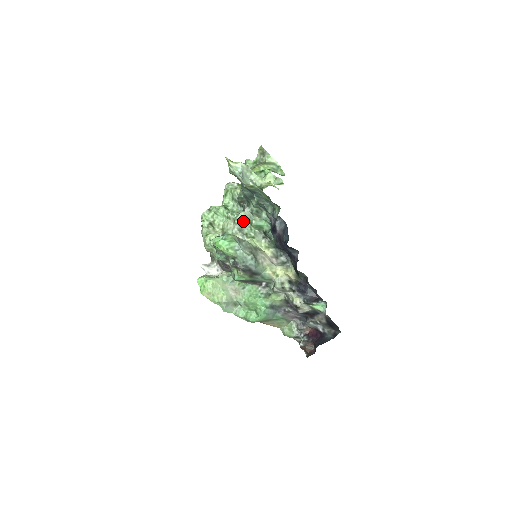
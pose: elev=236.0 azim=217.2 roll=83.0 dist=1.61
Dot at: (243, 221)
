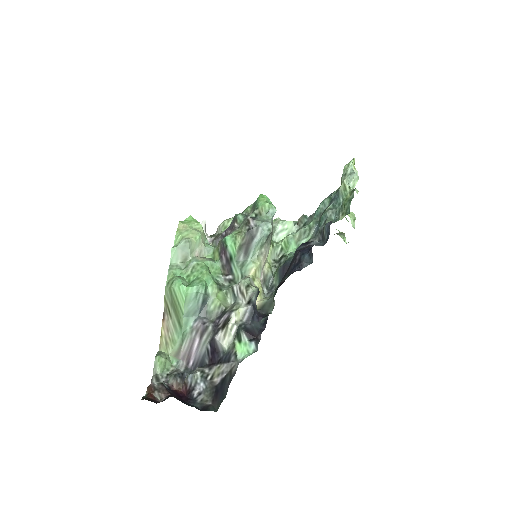
Dot at: (284, 229)
